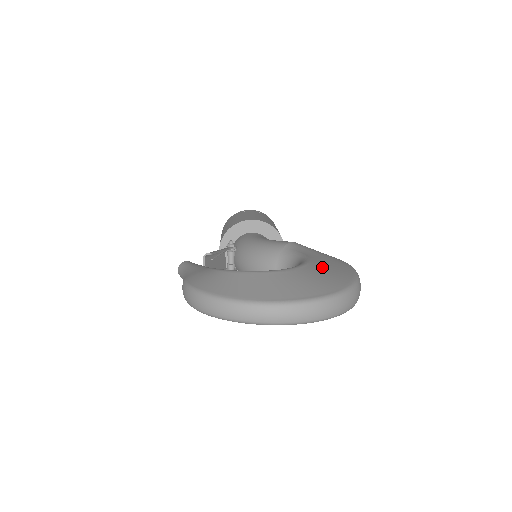
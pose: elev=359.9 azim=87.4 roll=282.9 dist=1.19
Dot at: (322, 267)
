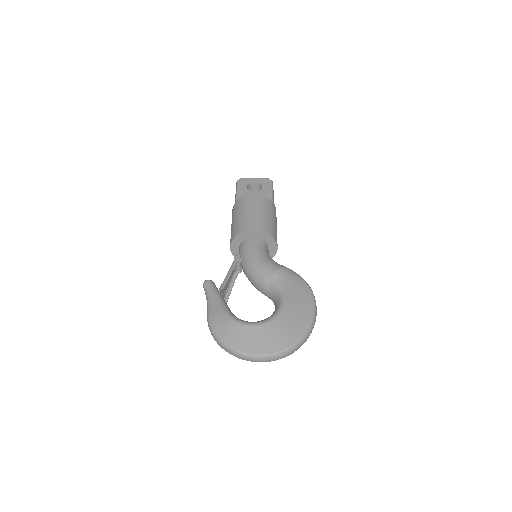
Dot at: (292, 311)
